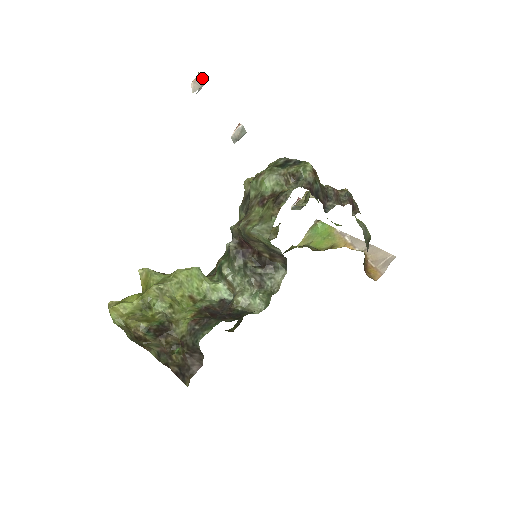
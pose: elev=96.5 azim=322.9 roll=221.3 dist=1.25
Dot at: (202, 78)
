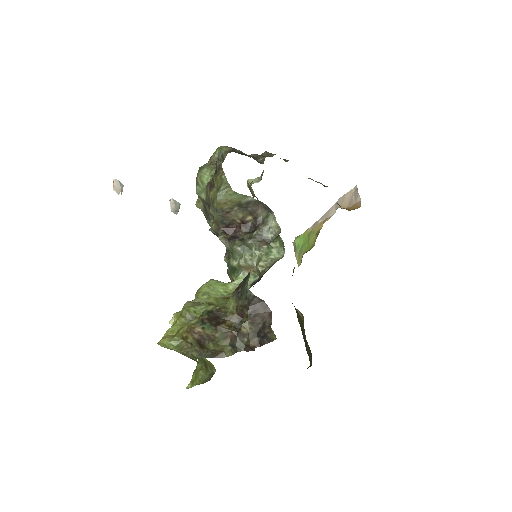
Dot at: (118, 182)
